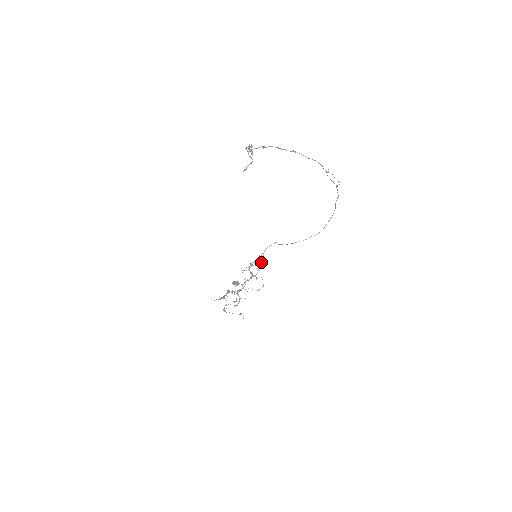
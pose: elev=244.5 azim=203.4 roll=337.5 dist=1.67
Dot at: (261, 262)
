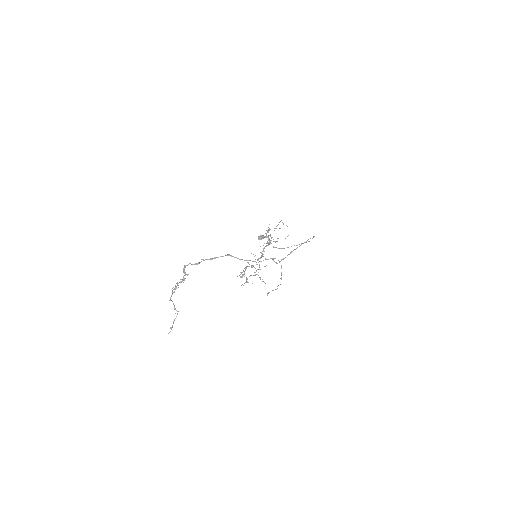
Dot at: occluded
